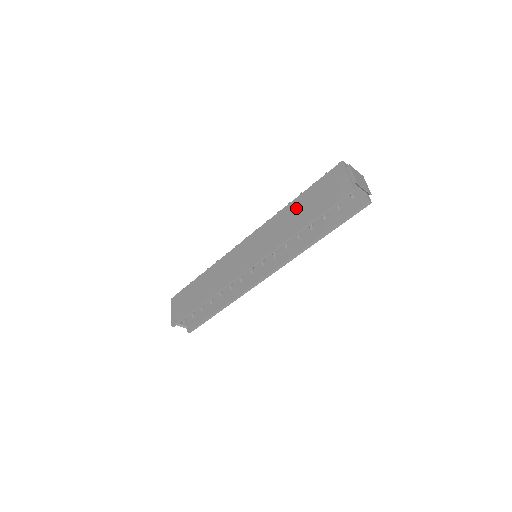
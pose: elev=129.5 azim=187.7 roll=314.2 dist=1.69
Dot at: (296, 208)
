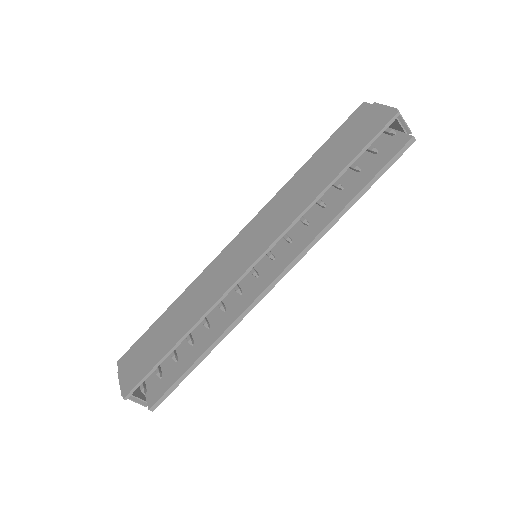
Dot at: (311, 169)
